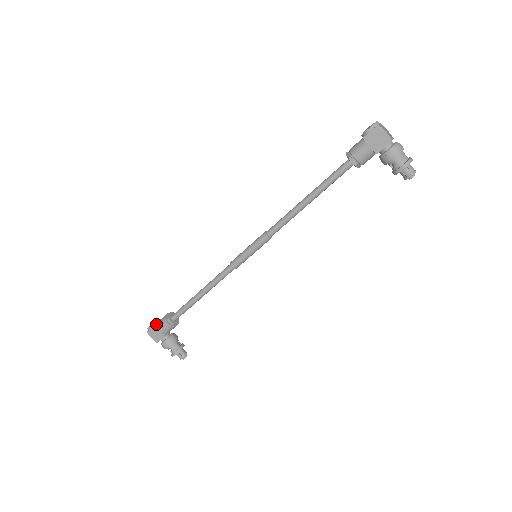
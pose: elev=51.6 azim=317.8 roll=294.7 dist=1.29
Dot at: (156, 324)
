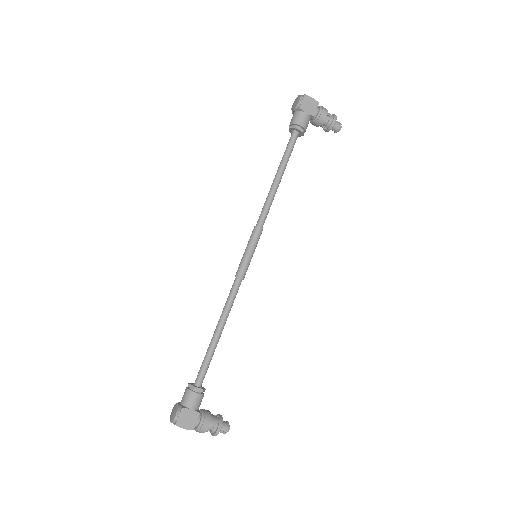
Dot at: (182, 406)
